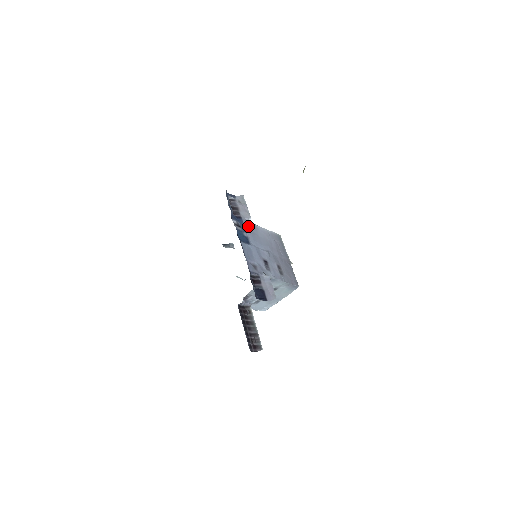
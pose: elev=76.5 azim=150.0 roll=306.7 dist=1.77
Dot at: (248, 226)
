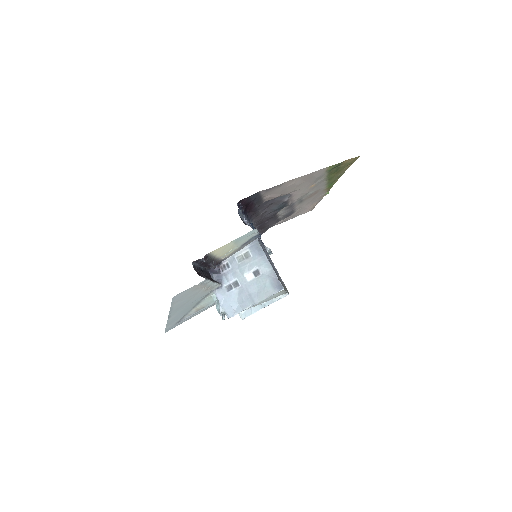
Dot at: occluded
